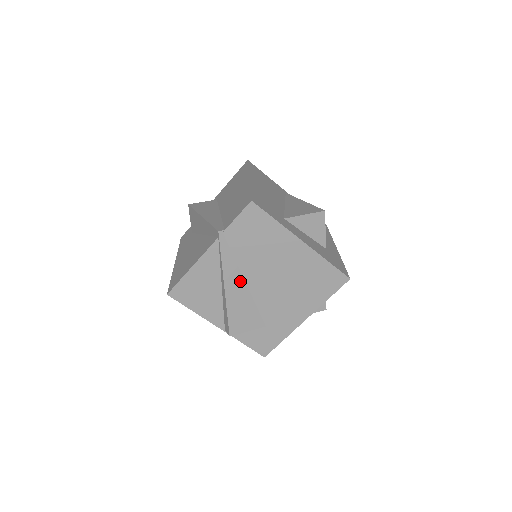
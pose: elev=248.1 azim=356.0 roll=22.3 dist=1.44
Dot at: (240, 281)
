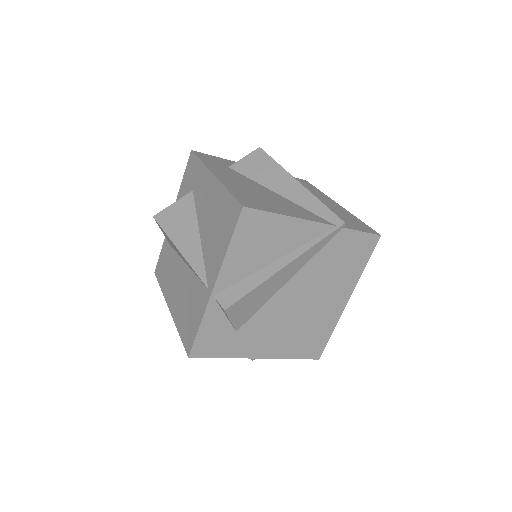
Dot at: (291, 275)
